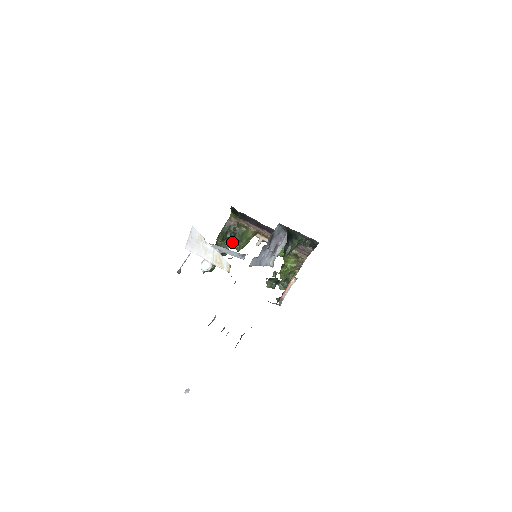
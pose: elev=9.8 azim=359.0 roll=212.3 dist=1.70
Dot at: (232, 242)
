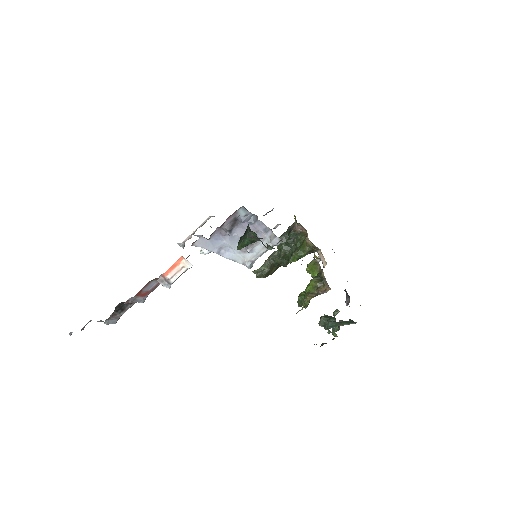
Dot at: occluded
